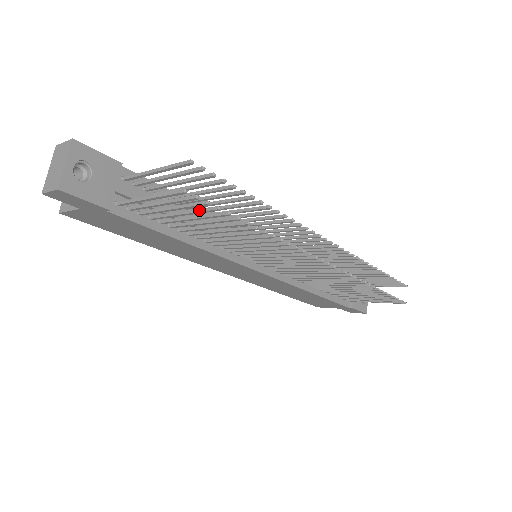
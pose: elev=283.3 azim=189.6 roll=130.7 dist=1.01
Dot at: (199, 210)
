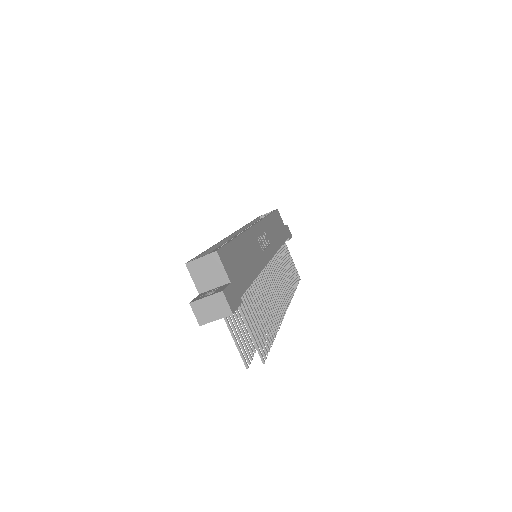
Dot at: (247, 342)
